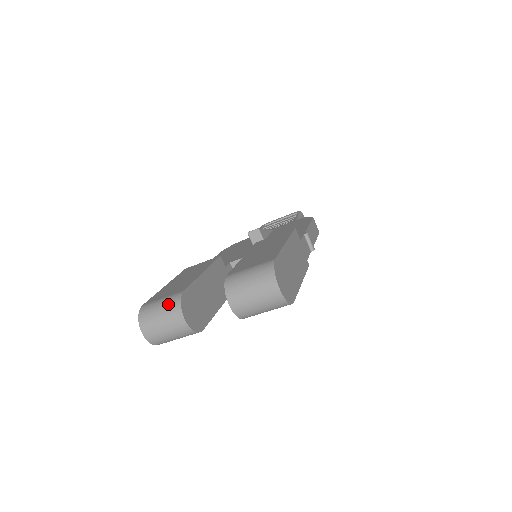
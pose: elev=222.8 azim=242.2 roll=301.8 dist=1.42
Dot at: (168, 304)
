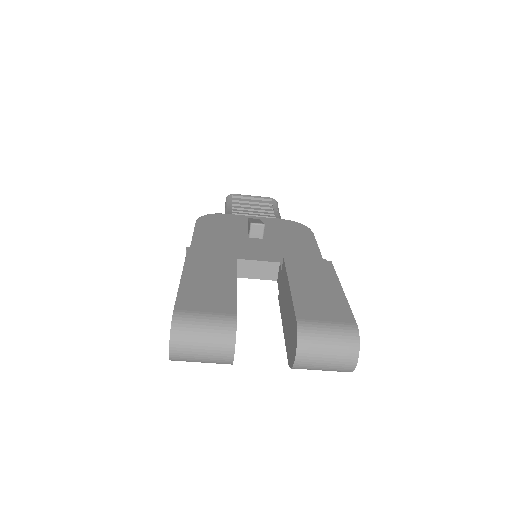
Dot at: (218, 328)
